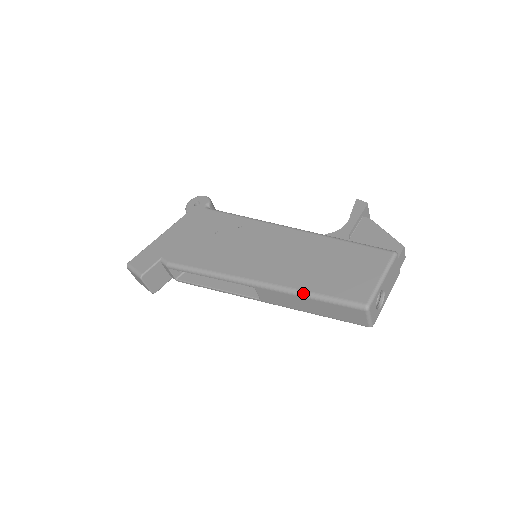
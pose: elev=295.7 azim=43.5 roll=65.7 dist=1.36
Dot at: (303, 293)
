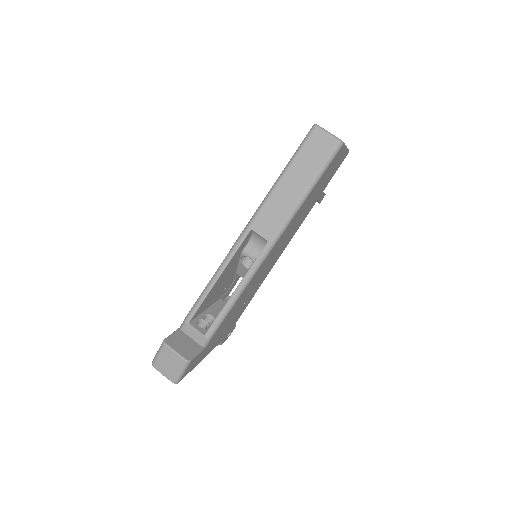
Dot at: (278, 179)
